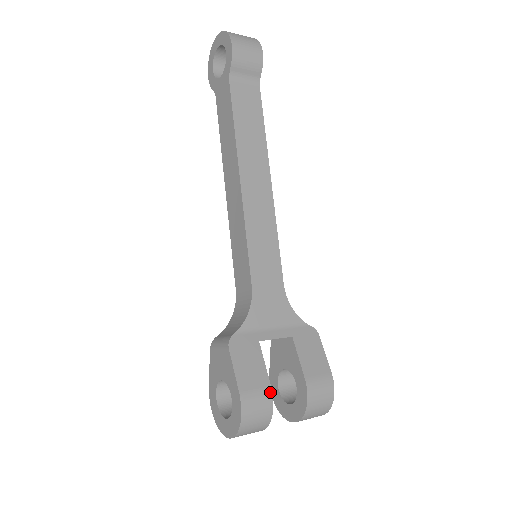
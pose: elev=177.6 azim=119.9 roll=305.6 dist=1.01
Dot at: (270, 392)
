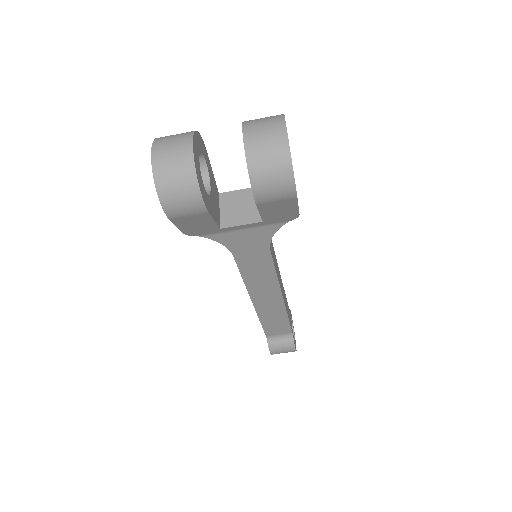
Dot at: occluded
